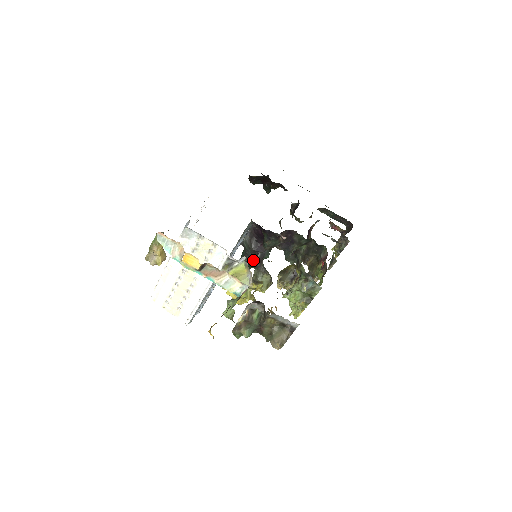
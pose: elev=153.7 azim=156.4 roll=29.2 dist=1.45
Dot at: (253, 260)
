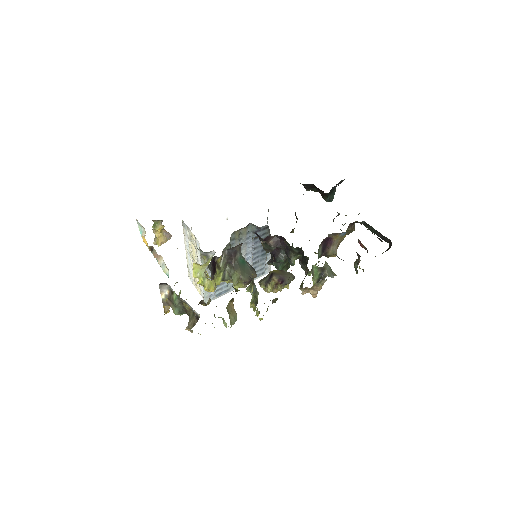
Dot at: (273, 262)
